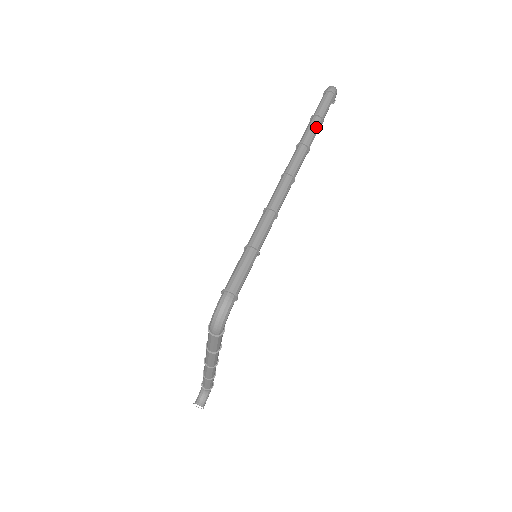
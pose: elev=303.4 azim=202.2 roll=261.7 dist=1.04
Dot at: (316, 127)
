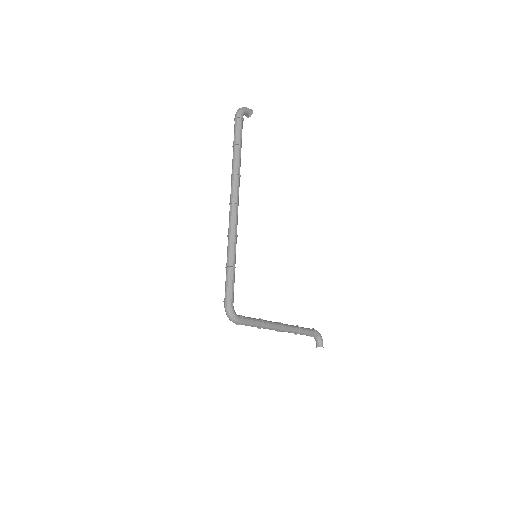
Dot at: (236, 154)
